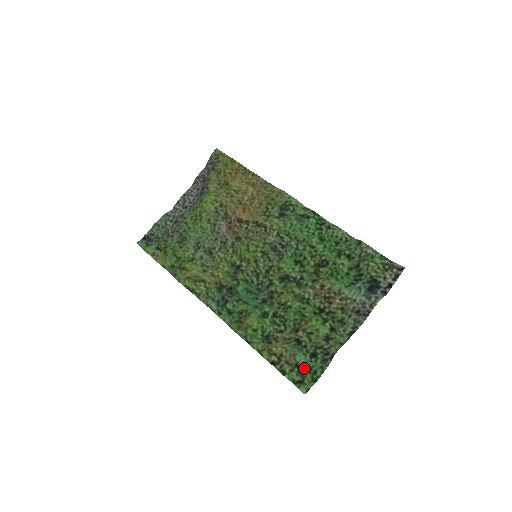
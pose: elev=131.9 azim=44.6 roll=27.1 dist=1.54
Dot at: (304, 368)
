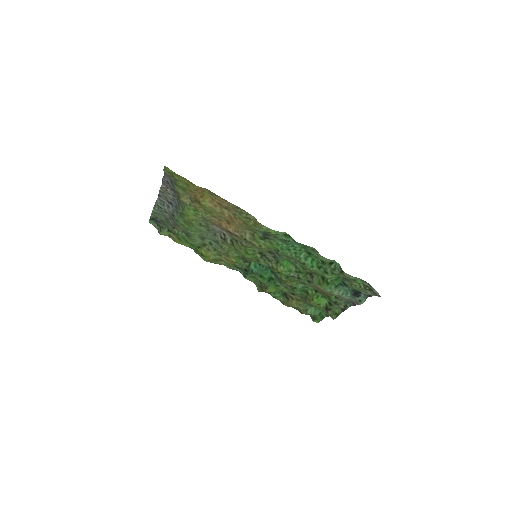
Dot at: (314, 315)
